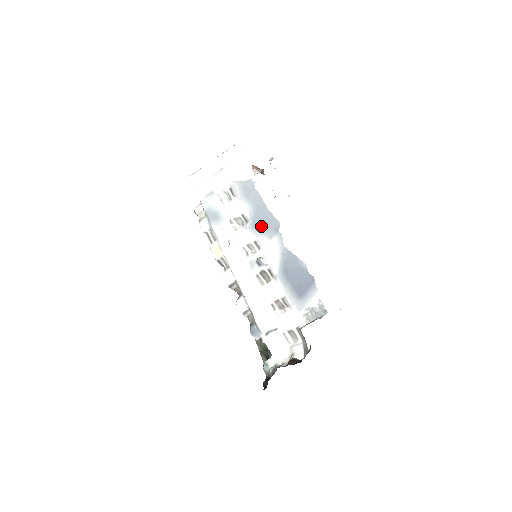
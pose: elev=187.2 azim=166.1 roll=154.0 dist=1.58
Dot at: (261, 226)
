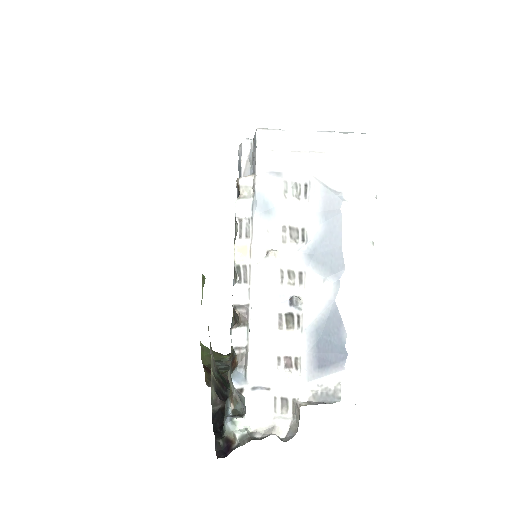
Dot at: (321, 259)
